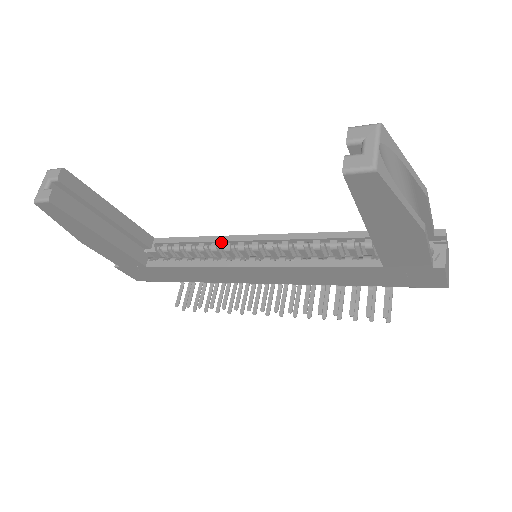
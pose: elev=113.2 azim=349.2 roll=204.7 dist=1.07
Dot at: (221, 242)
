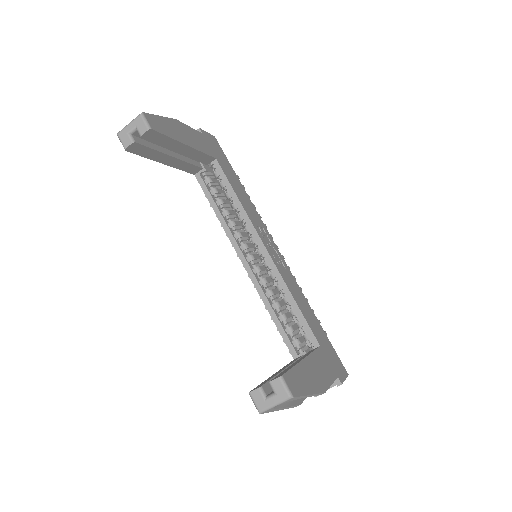
Dot at: (246, 222)
